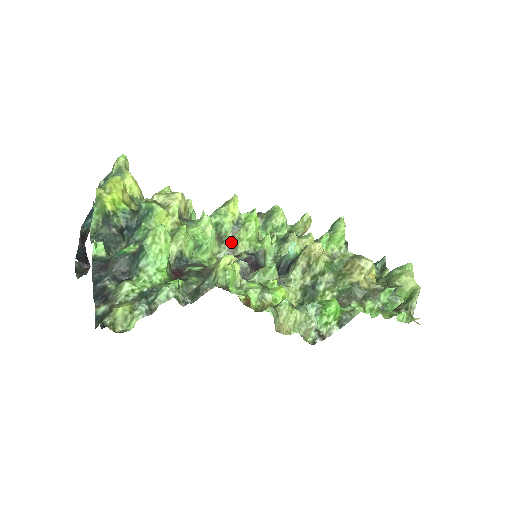
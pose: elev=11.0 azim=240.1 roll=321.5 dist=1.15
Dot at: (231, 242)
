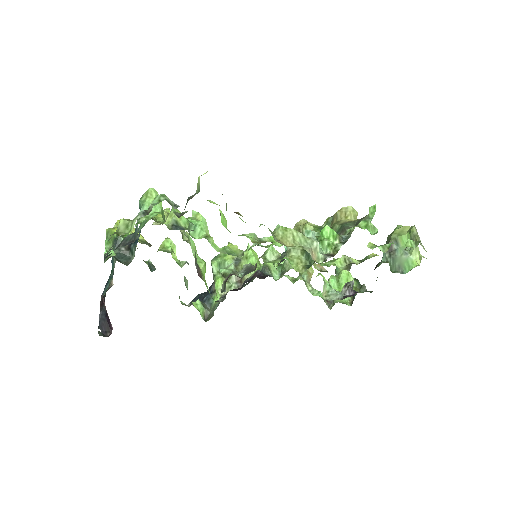
Dot at: occluded
